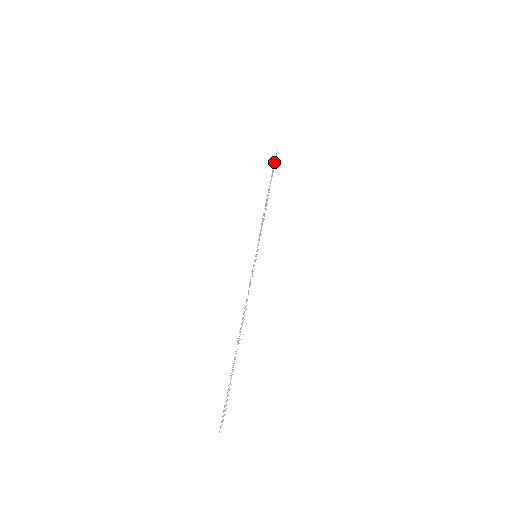
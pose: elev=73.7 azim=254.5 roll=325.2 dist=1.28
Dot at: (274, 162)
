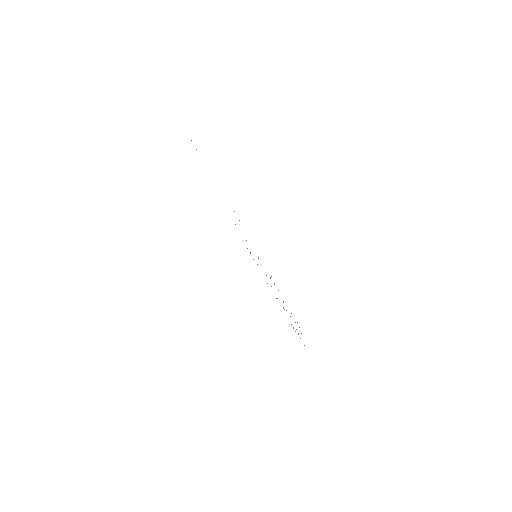
Dot at: occluded
